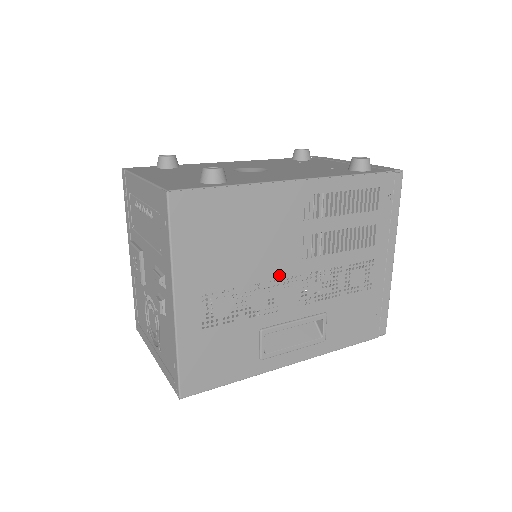
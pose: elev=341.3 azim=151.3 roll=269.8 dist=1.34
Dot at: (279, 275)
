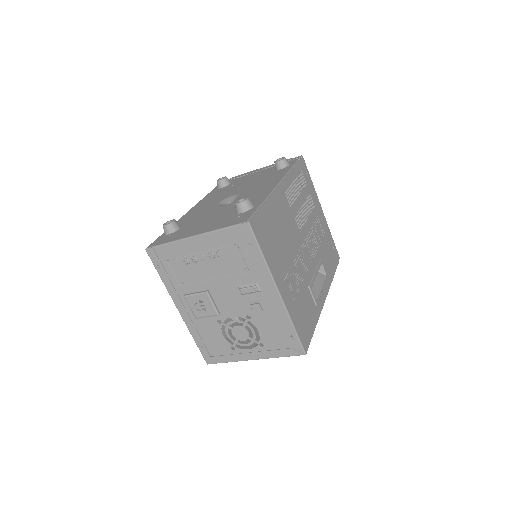
Dot at: (299, 247)
